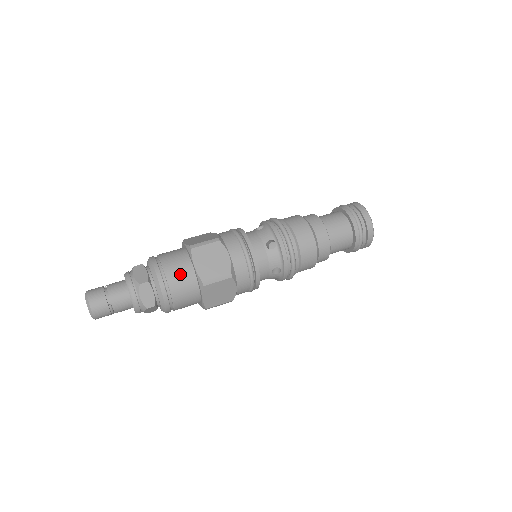
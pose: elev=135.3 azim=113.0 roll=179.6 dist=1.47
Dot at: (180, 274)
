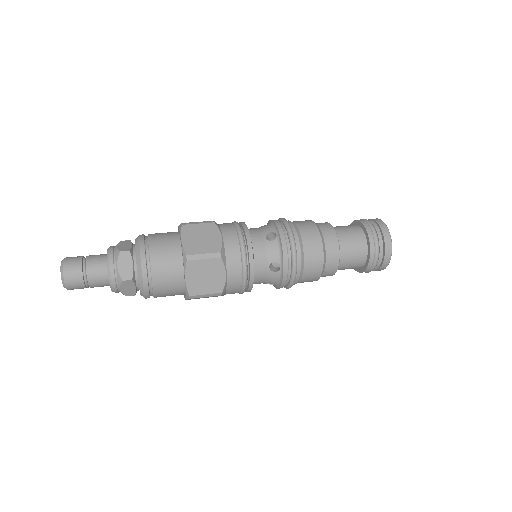
Dot at: occluded
